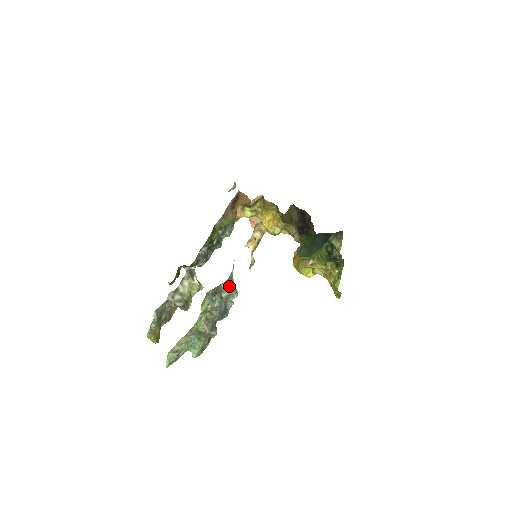
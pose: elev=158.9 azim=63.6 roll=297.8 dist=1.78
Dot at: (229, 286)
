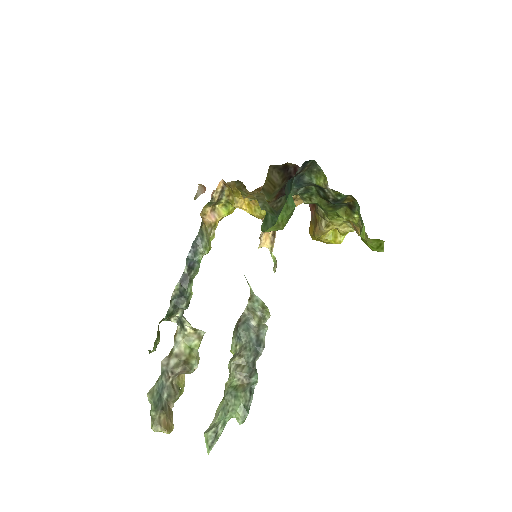
Dot at: (253, 309)
